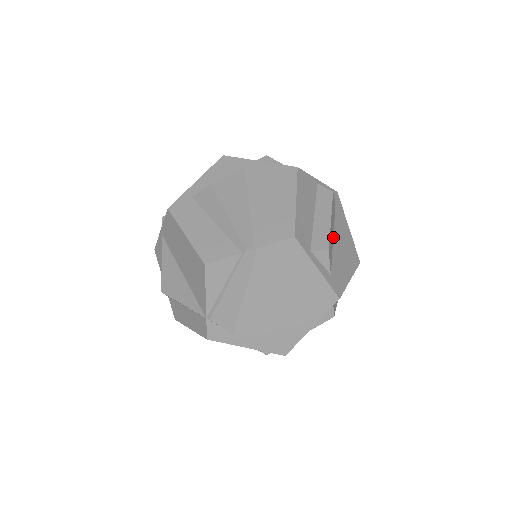
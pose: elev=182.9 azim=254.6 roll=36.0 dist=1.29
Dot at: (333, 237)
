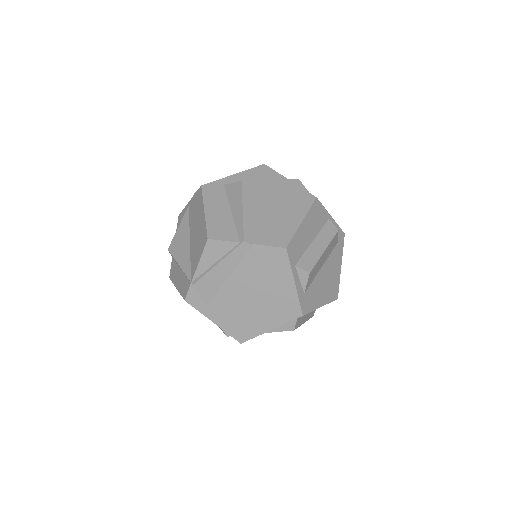
Dot at: (322, 266)
